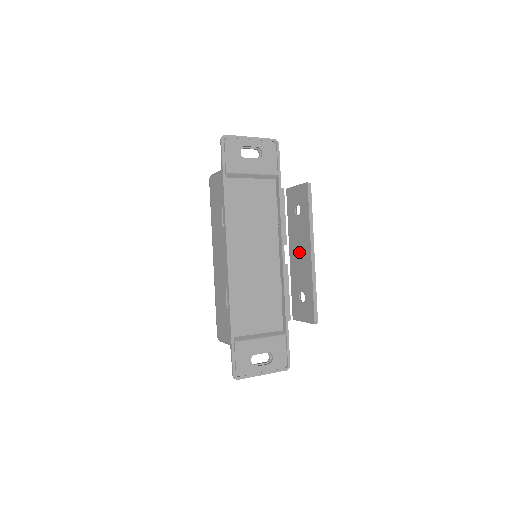
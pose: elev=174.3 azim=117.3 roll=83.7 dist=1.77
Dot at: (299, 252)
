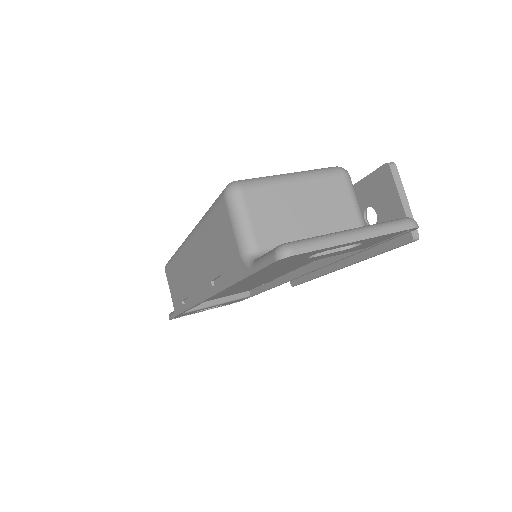
Dot at: occluded
